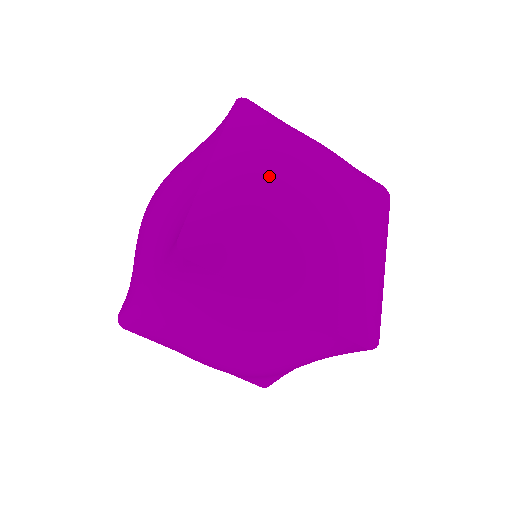
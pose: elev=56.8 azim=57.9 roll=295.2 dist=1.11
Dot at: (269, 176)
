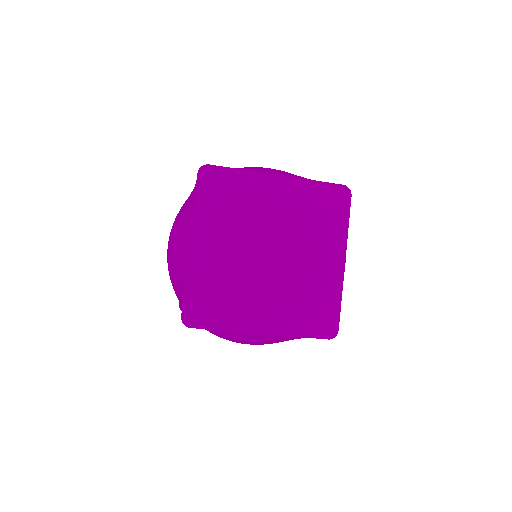
Dot at: (230, 253)
